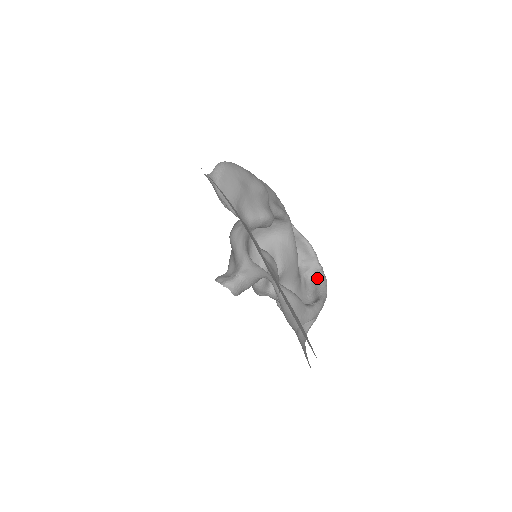
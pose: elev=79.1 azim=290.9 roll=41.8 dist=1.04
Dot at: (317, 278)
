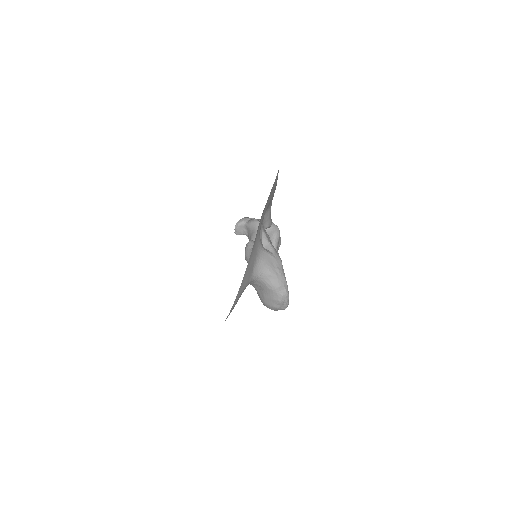
Dot at: occluded
